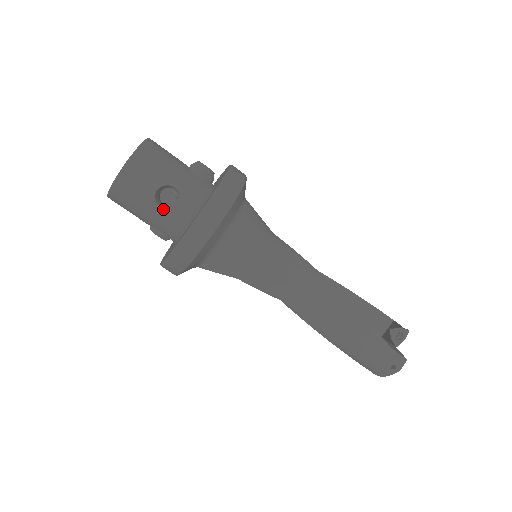
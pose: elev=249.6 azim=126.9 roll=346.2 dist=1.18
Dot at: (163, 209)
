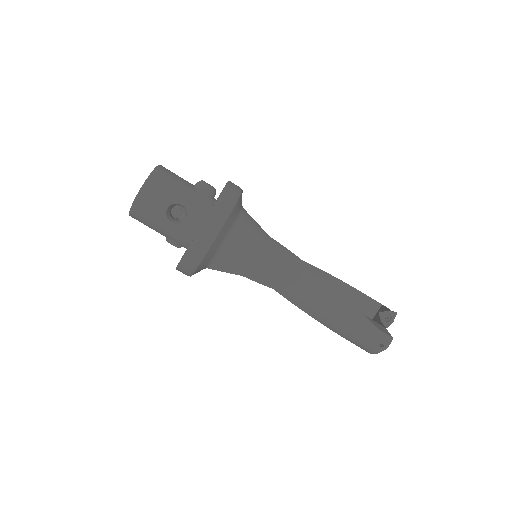
Dot at: (173, 223)
